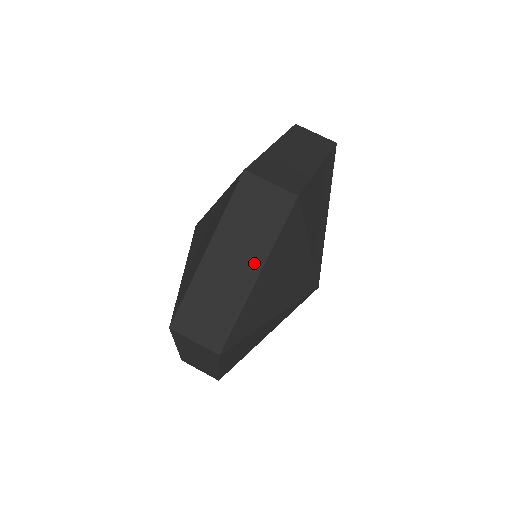
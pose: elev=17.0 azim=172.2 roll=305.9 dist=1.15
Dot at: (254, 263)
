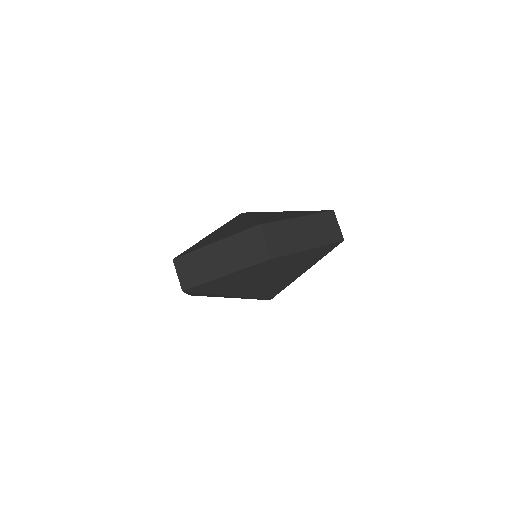
Dot at: occluded
